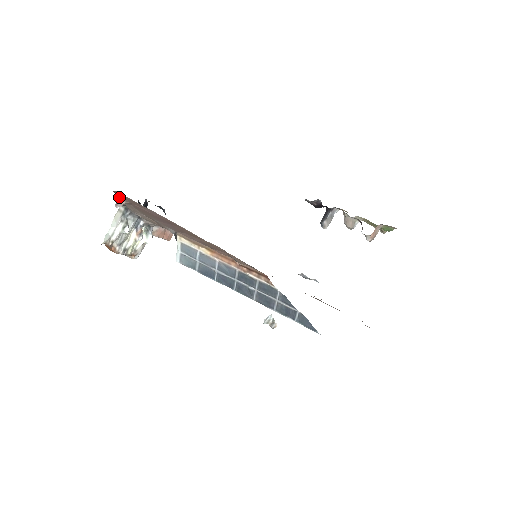
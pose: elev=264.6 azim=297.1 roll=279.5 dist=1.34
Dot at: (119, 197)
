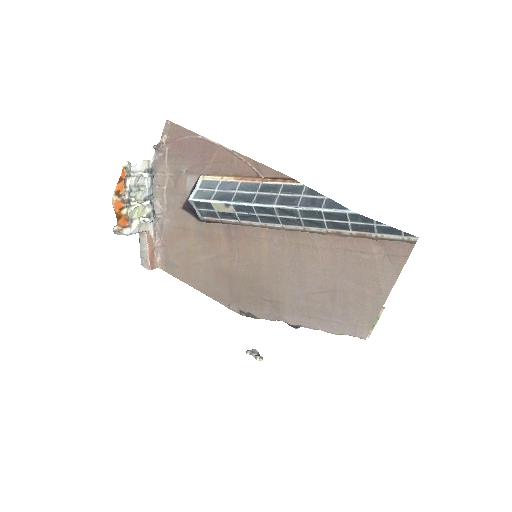
Dot at: (161, 142)
